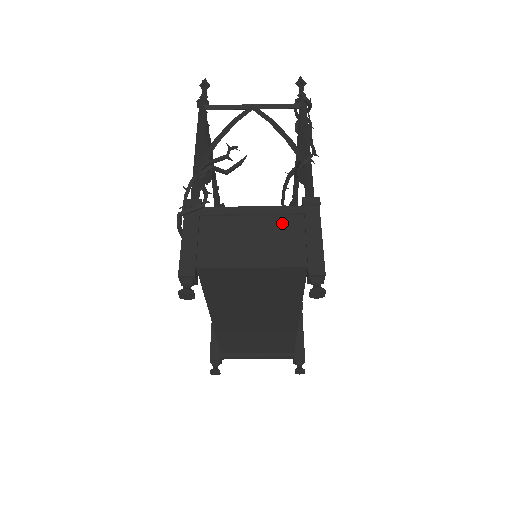
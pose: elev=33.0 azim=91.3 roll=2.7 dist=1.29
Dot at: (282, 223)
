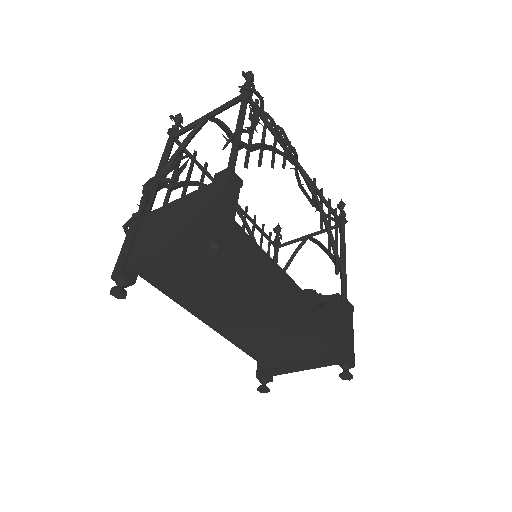
Dot at: (196, 204)
